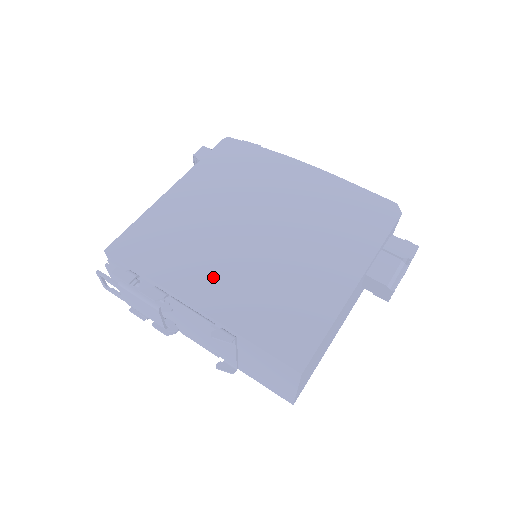
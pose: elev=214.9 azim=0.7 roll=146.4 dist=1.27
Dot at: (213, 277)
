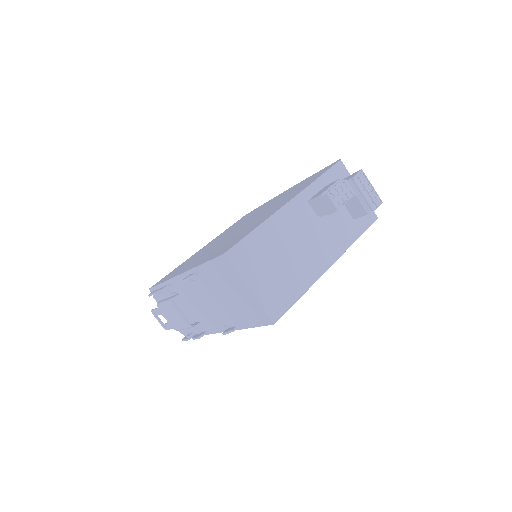
Dot at: occluded
